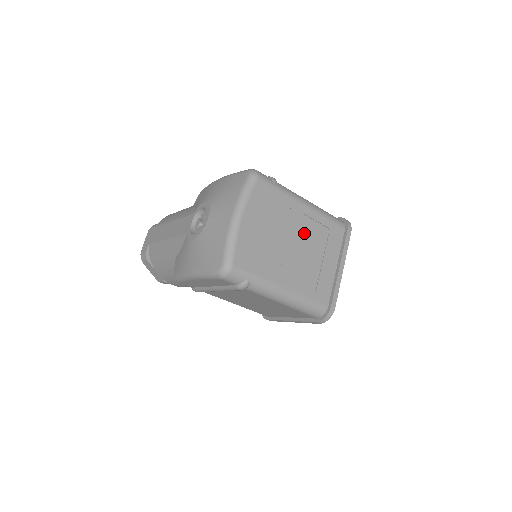
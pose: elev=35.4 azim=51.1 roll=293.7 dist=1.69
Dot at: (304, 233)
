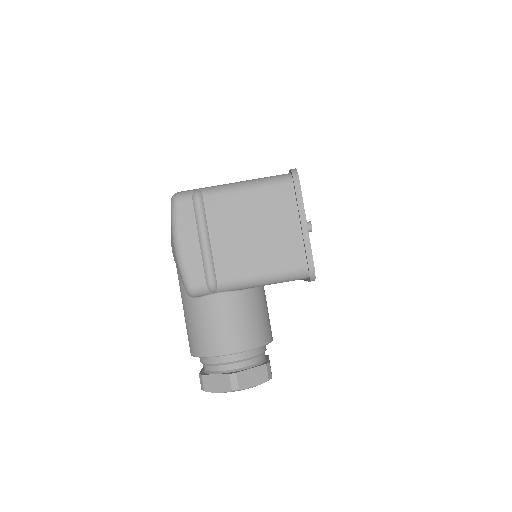
Dot at: occluded
